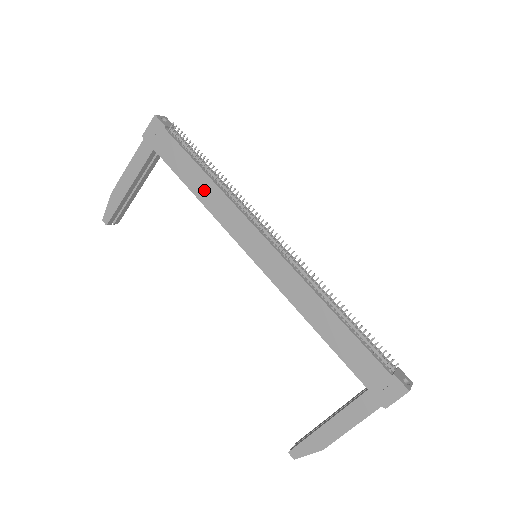
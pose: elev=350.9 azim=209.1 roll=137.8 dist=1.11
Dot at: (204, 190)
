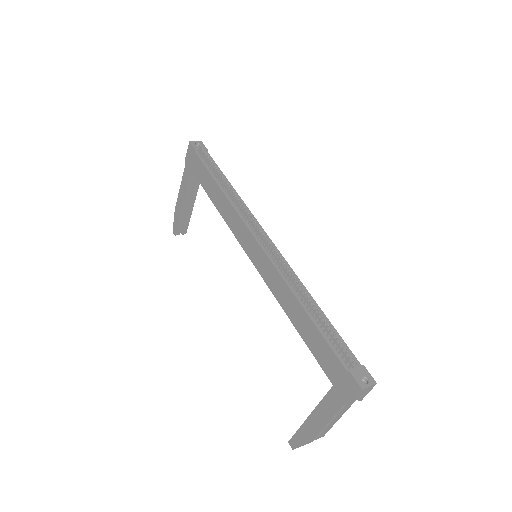
Dot at: (219, 200)
